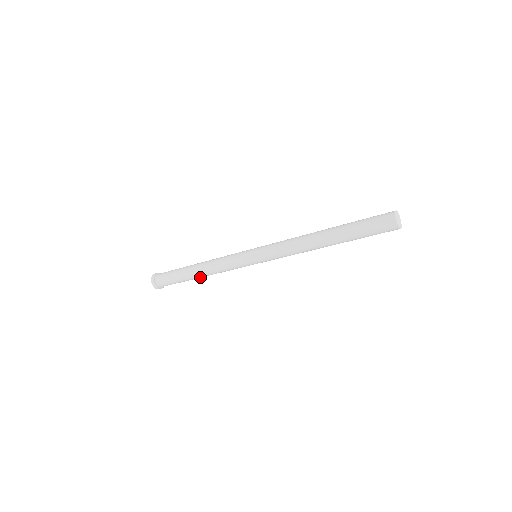
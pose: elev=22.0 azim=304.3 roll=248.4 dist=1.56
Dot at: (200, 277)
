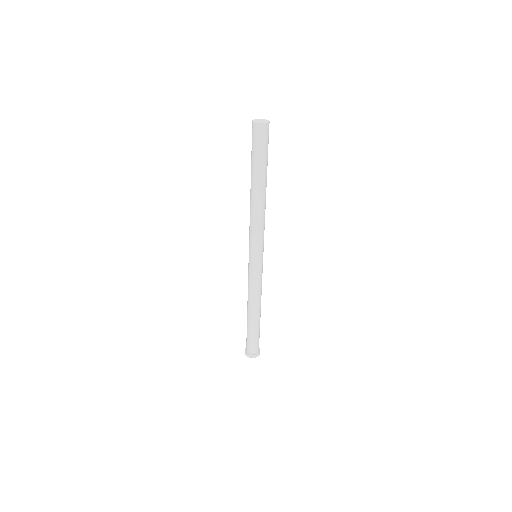
Dot at: (260, 312)
